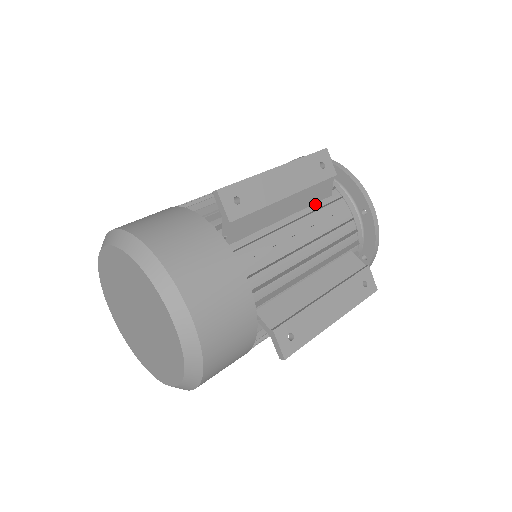
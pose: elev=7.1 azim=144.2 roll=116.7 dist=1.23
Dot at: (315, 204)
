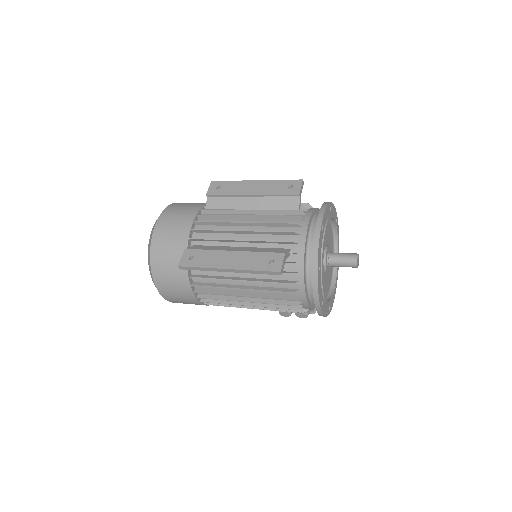
Dot at: occluded
